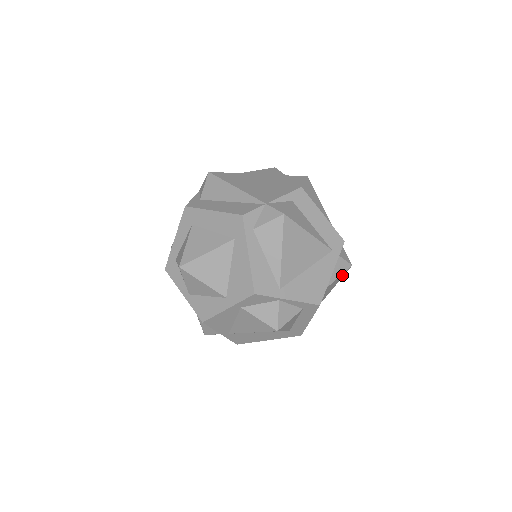
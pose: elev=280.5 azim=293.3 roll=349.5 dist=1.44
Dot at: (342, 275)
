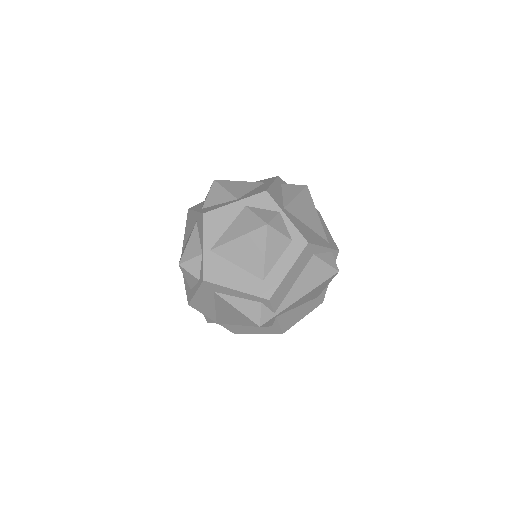
Dot at: (328, 272)
